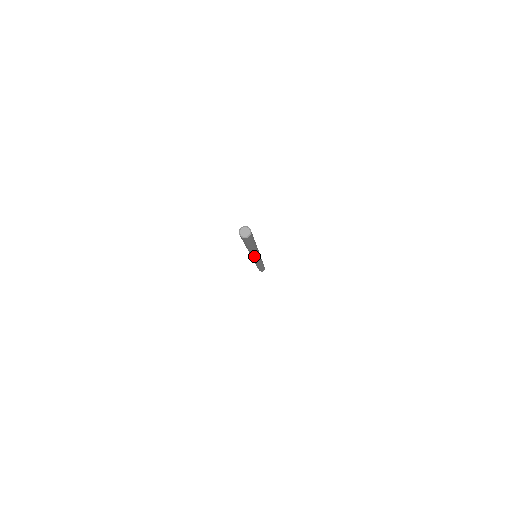
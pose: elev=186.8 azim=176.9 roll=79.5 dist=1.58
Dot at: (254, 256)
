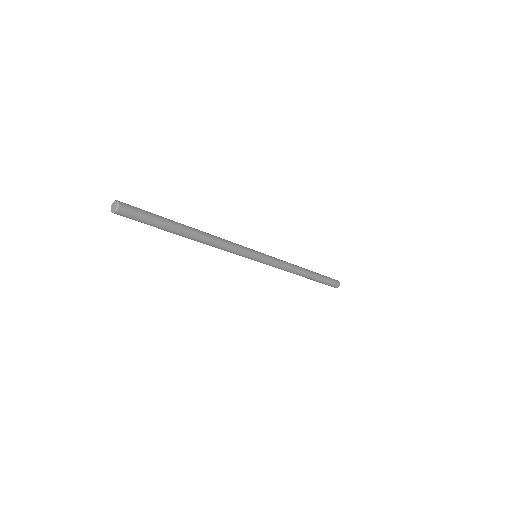
Dot at: (231, 252)
